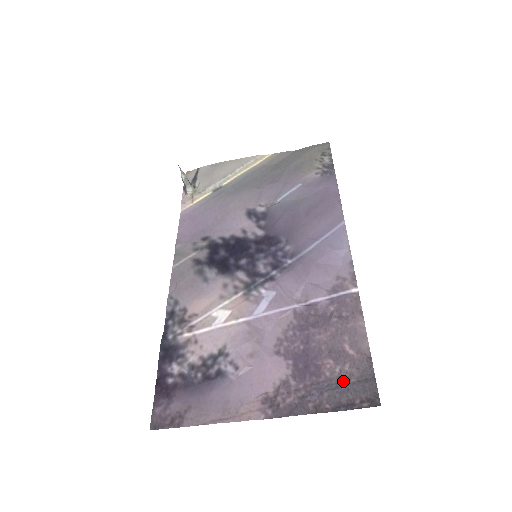
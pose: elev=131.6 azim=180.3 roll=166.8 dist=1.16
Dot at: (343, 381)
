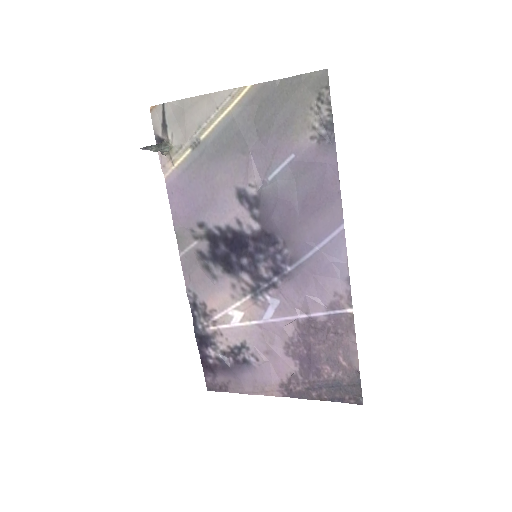
Dot at: (337, 383)
